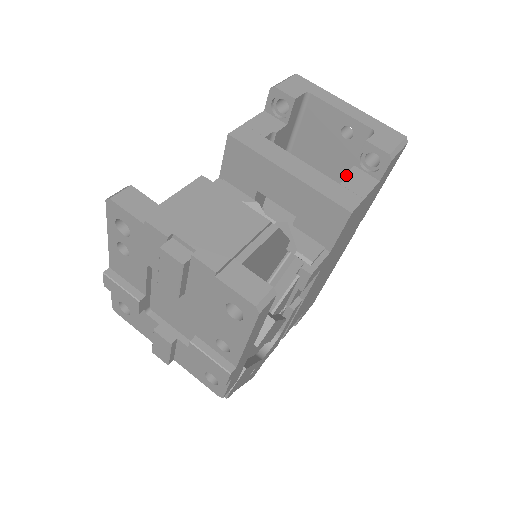
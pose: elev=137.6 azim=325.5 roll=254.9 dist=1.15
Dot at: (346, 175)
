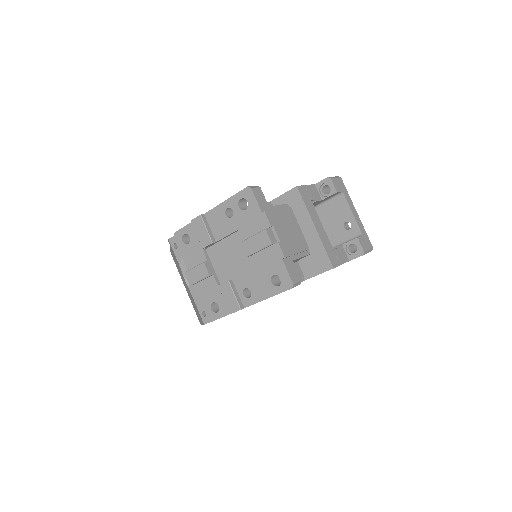
Dot at: (337, 247)
